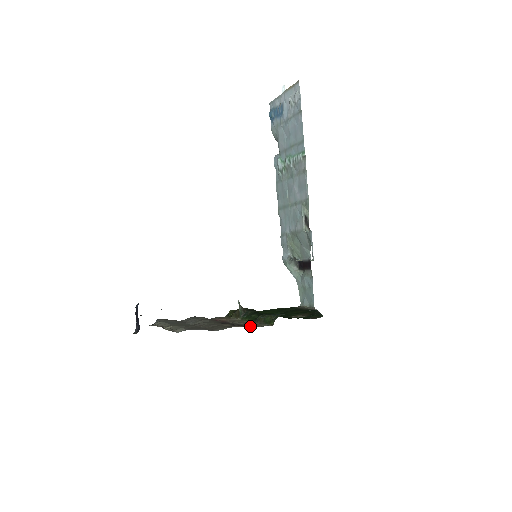
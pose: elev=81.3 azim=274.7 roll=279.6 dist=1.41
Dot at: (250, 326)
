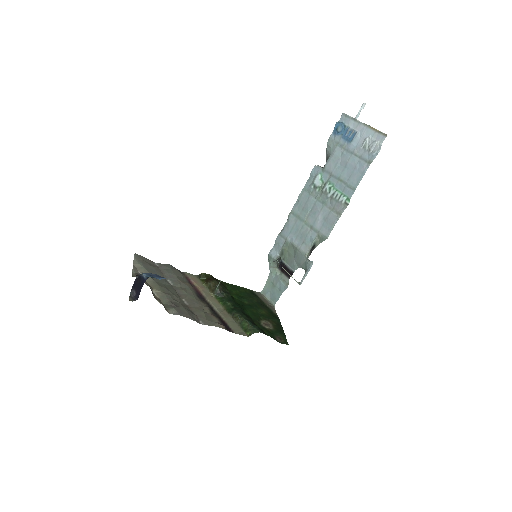
Dot at: (229, 326)
